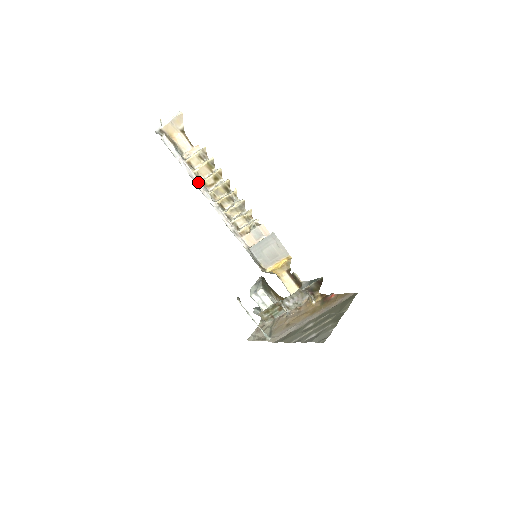
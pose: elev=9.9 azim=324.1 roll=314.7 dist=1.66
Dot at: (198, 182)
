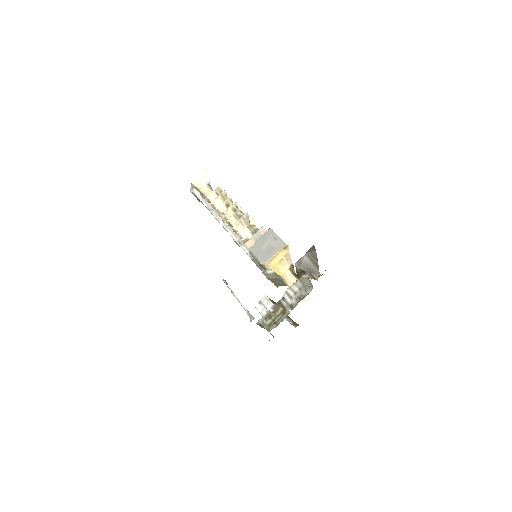
Dot at: (213, 210)
